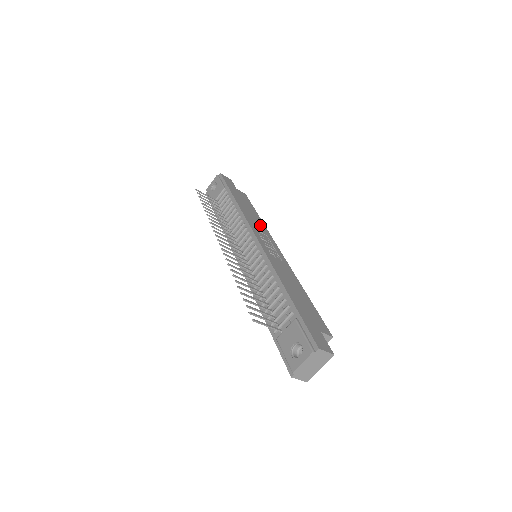
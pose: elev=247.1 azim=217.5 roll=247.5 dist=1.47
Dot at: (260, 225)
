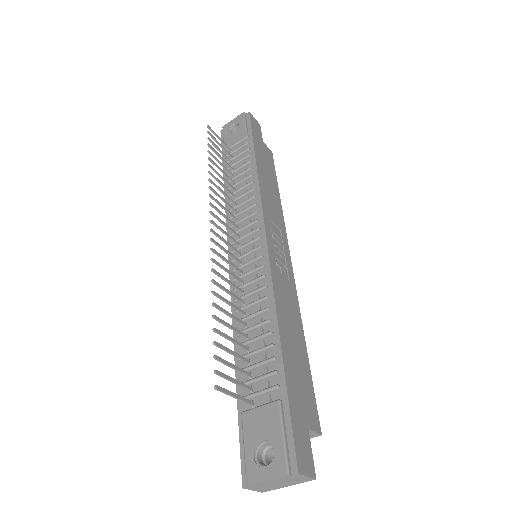
Dot at: (276, 210)
